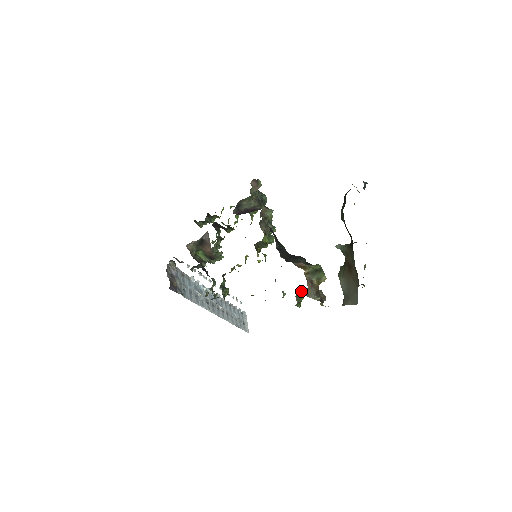
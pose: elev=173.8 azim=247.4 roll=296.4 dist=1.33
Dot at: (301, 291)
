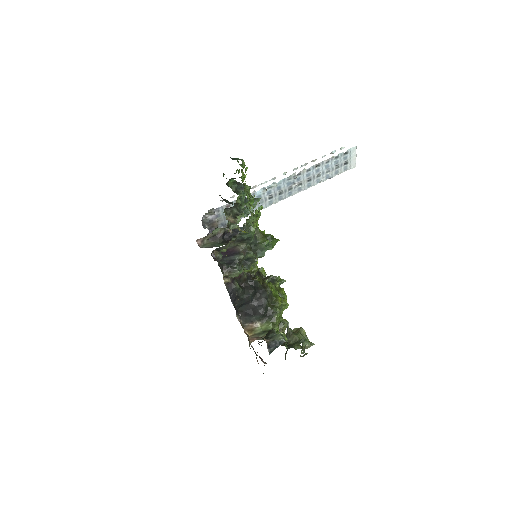
Dot at: occluded
